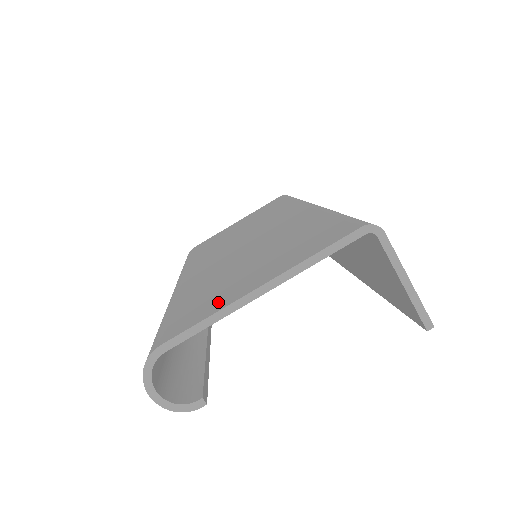
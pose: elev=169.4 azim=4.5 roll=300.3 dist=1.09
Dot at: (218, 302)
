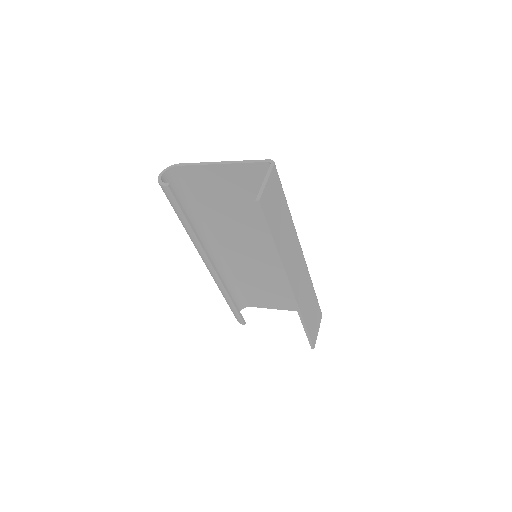
Dot at: (208, 172)
